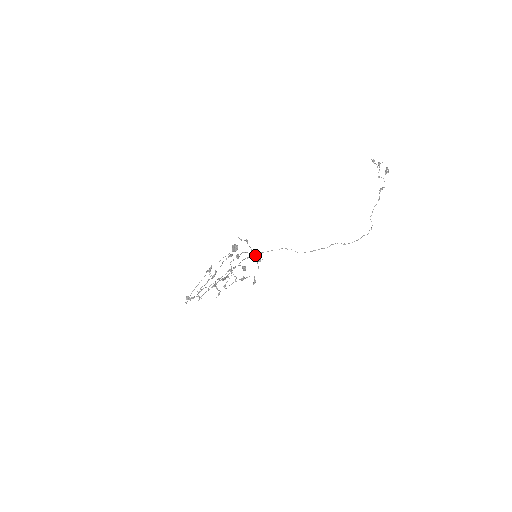
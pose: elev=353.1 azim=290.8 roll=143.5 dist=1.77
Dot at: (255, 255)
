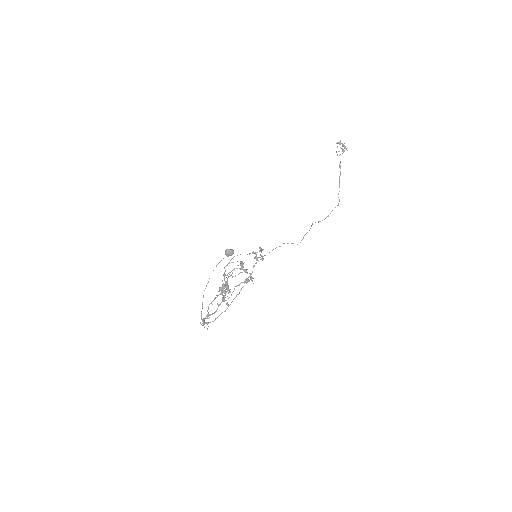
Dot at: (263, 258)
